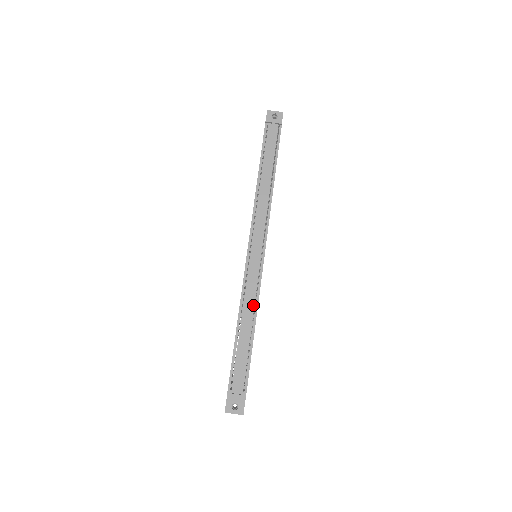
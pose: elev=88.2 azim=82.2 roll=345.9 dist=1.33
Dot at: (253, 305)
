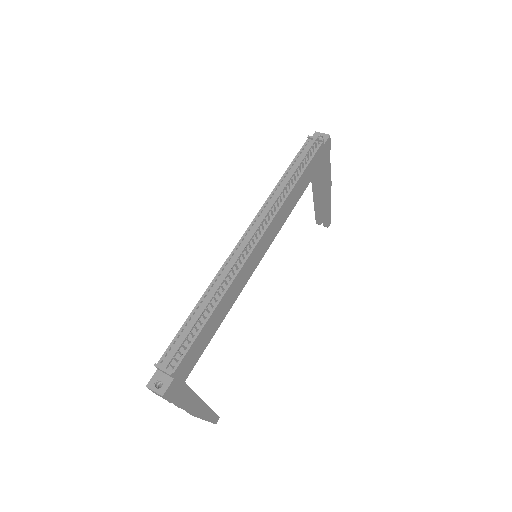
Dot at: (223, 288)
